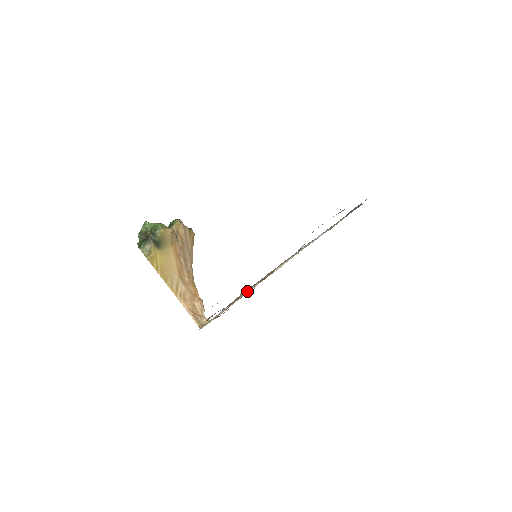
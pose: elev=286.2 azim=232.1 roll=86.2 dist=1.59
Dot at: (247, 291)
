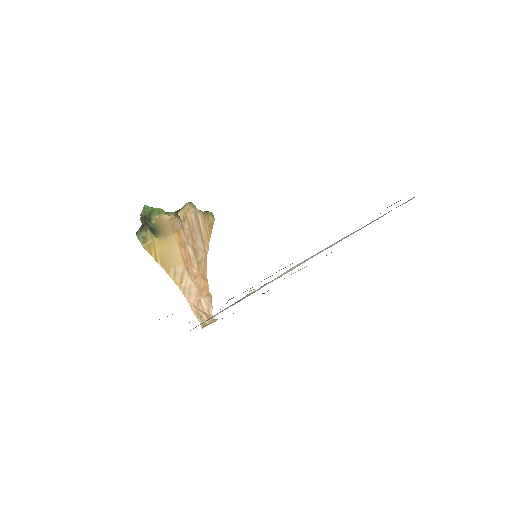
Dot at: (246, 296)
